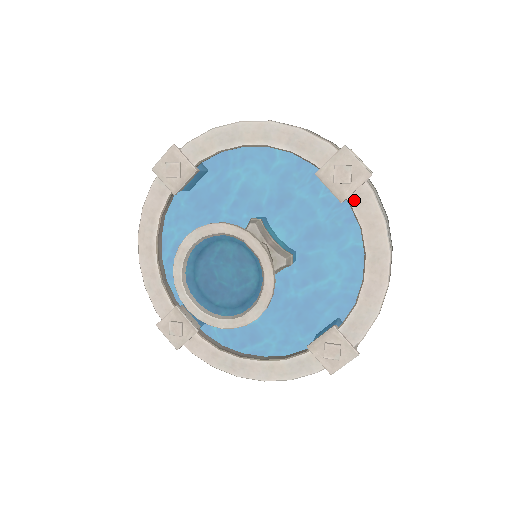
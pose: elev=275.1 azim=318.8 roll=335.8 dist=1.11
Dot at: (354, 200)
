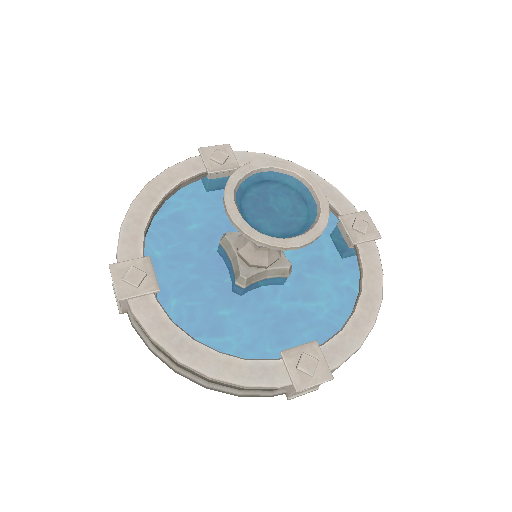
Dot at: (362, 249)
